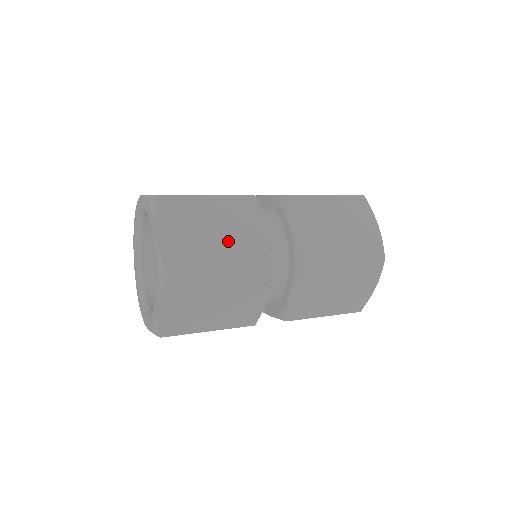
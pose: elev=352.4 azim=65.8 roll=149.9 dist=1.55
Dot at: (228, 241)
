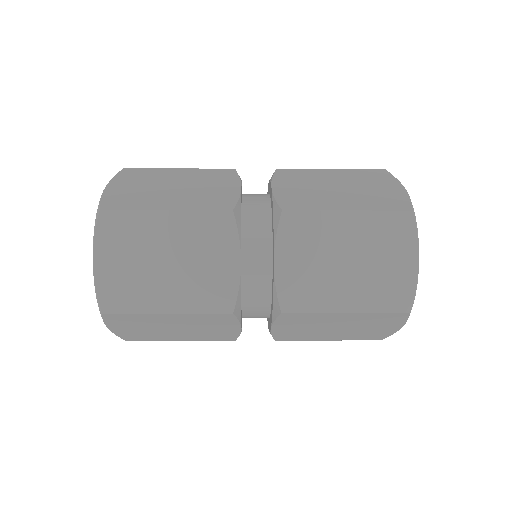
Dot at: (182, 276)
